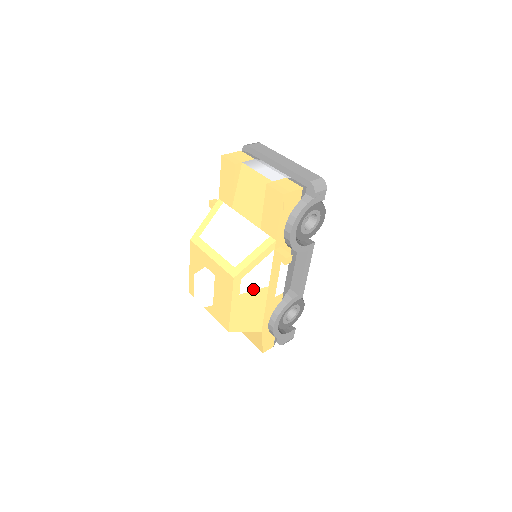
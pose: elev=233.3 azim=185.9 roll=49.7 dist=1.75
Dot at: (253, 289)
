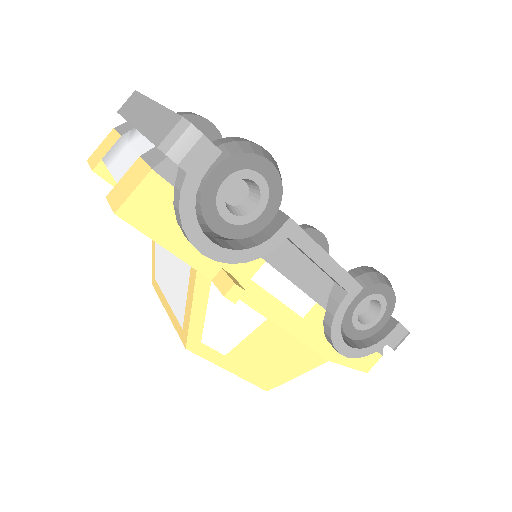
Dot at: (242, 337)
